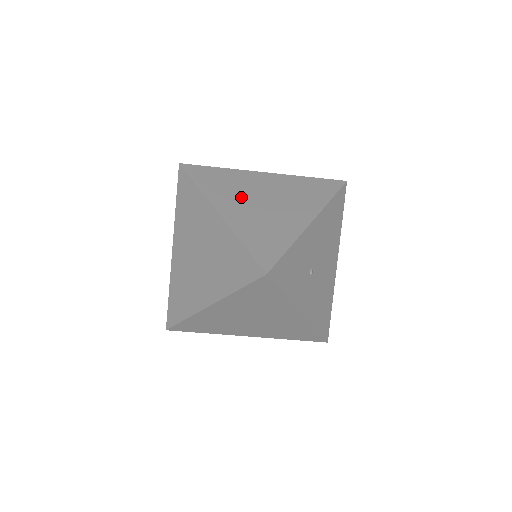
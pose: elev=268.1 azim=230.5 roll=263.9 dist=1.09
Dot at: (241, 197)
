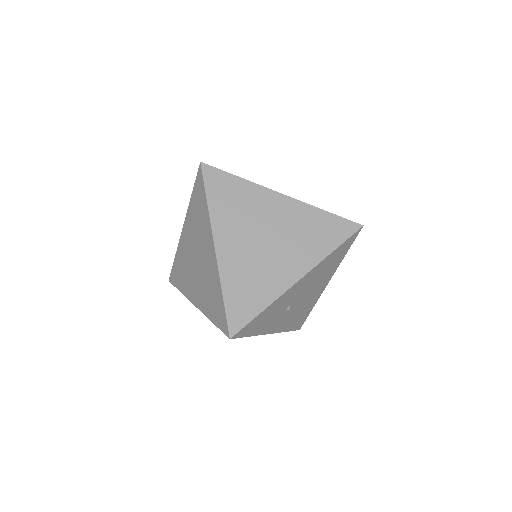
Dot at: (244, 230)
